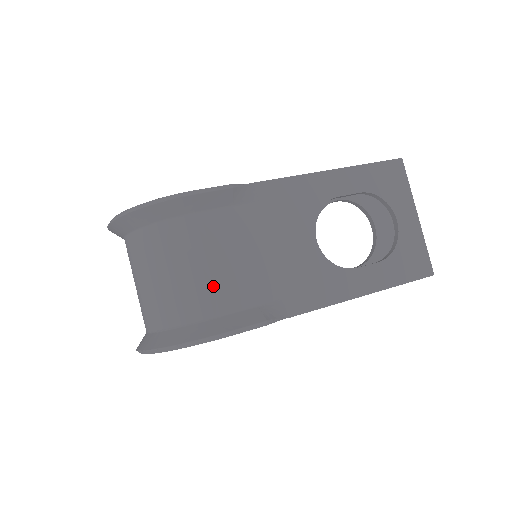
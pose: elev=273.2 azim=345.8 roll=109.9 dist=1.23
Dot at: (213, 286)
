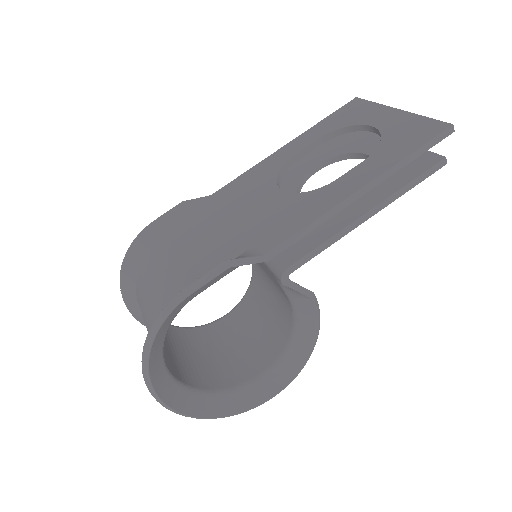
Dot at: (179, 274)
